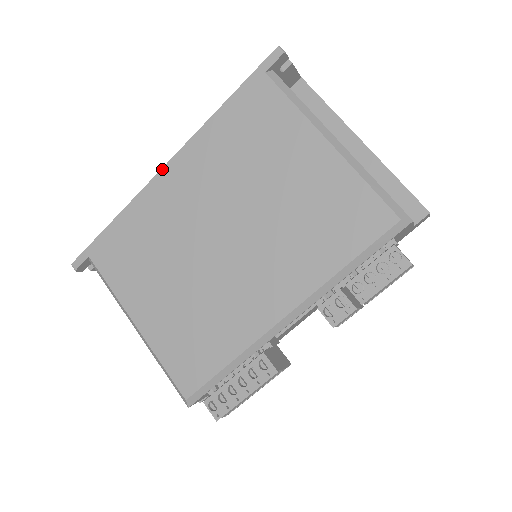
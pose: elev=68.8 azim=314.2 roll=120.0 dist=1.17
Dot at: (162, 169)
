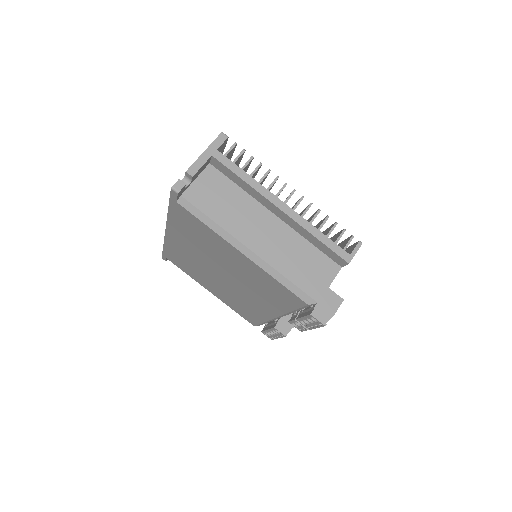
Dot at: (165, 233)
